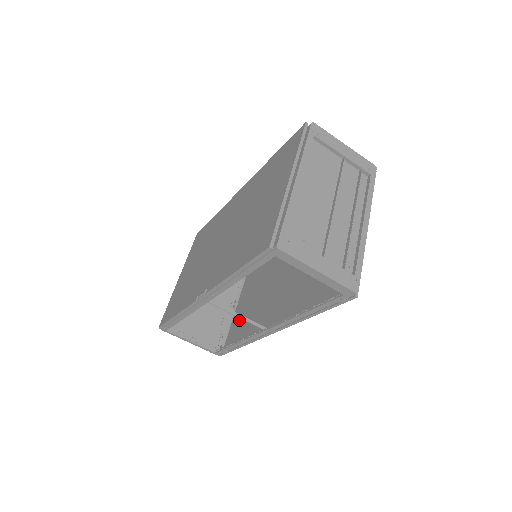
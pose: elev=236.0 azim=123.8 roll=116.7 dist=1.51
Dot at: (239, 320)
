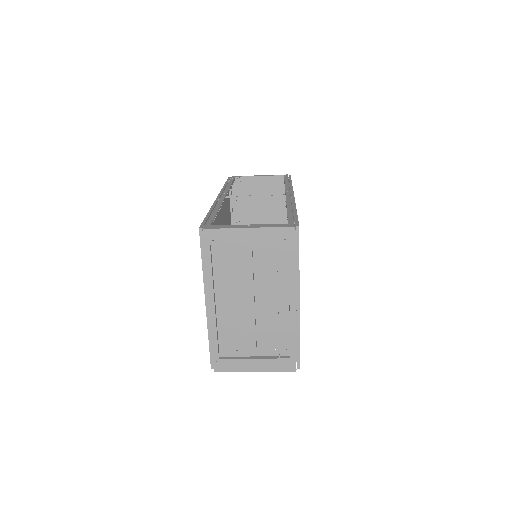
Dot at: occluded
